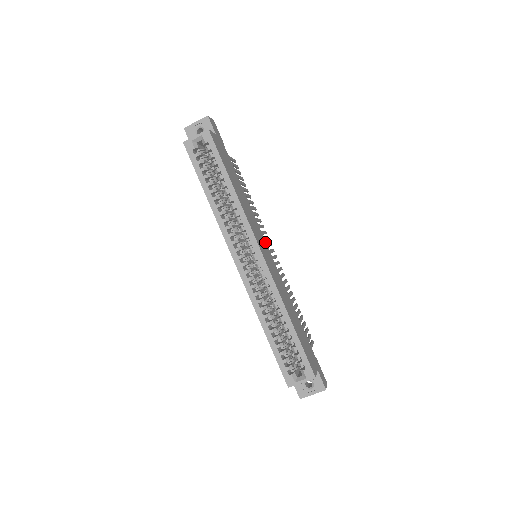
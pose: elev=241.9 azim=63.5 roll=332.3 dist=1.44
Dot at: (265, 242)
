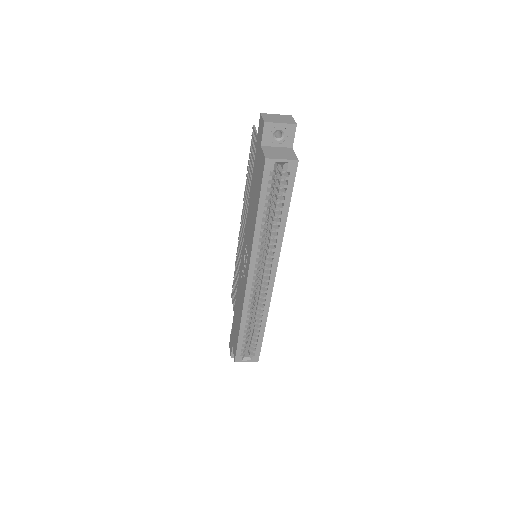
Dot at: occluded
